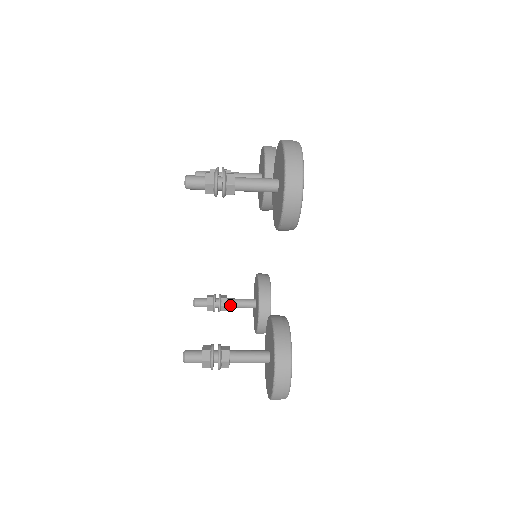
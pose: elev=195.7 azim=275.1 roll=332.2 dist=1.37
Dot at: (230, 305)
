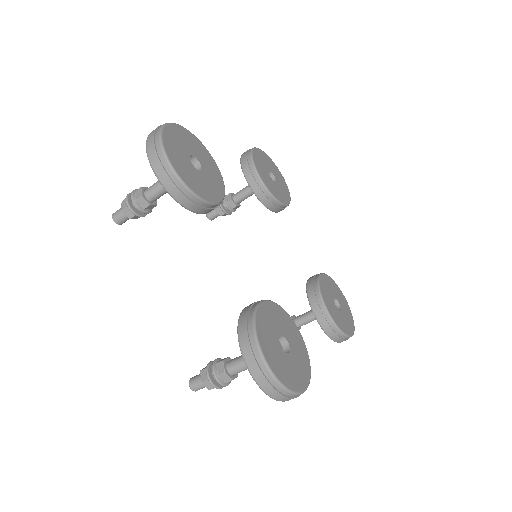
Dot at: (298, 323)
